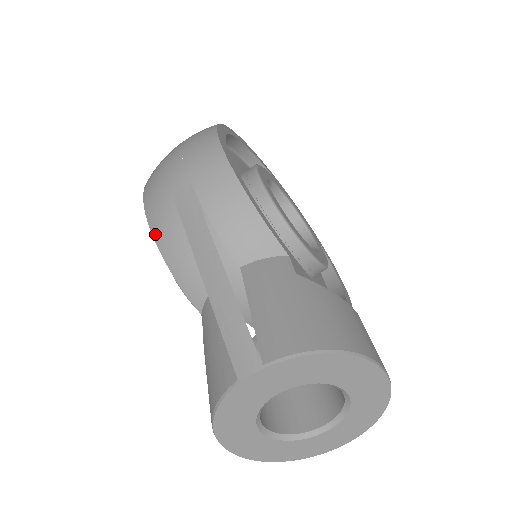
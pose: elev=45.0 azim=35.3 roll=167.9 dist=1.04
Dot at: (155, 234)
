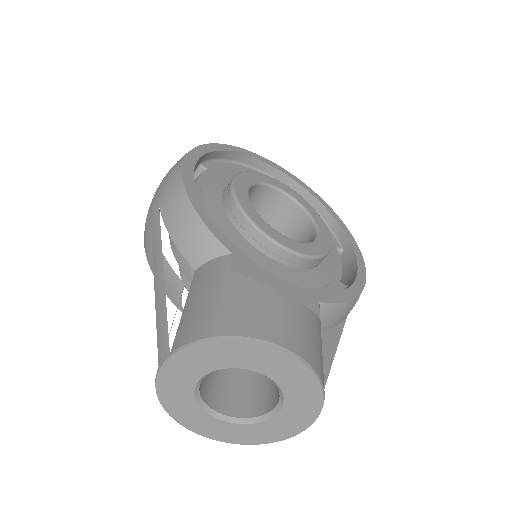
Dot at: (146, 252)
